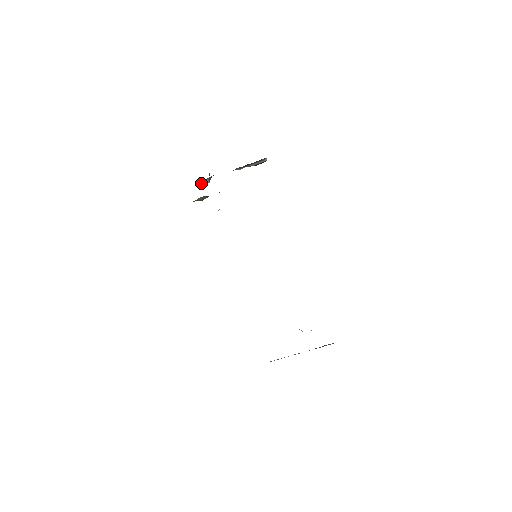
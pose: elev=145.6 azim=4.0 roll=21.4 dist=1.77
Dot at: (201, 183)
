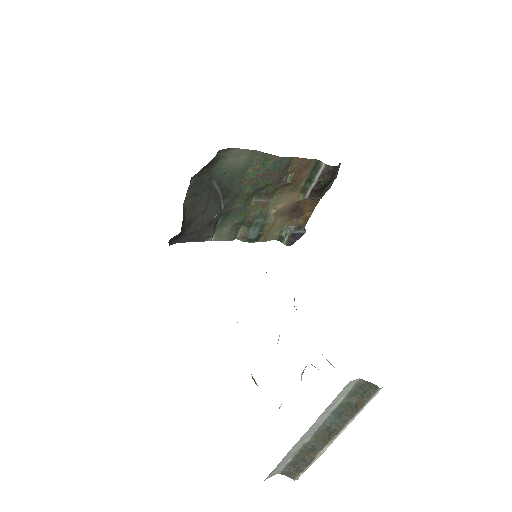
Dot at: (281, 235)
